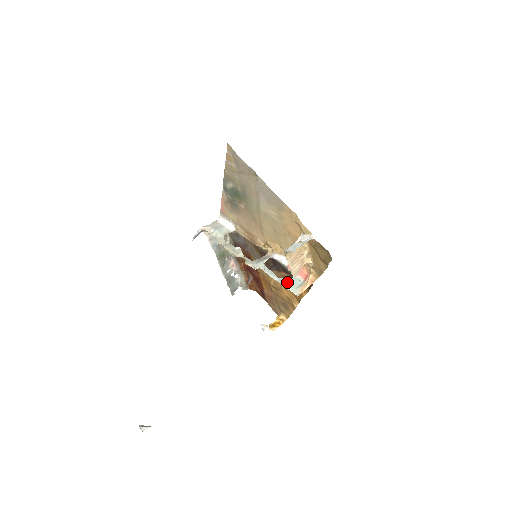
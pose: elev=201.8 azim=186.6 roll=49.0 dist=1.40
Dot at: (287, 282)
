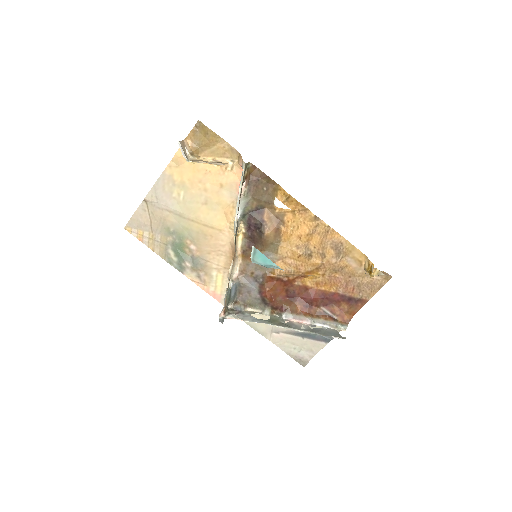
Dot at: (240, 183)
